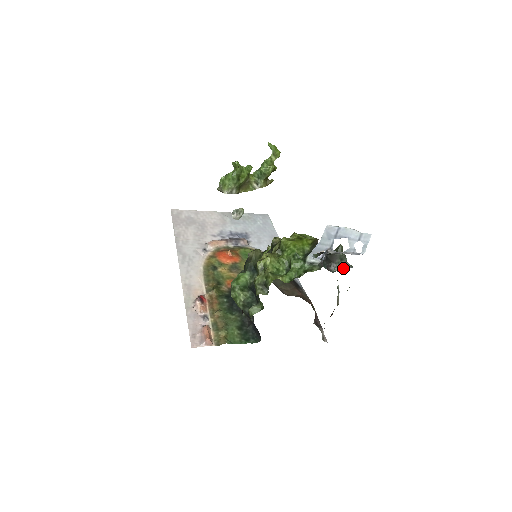
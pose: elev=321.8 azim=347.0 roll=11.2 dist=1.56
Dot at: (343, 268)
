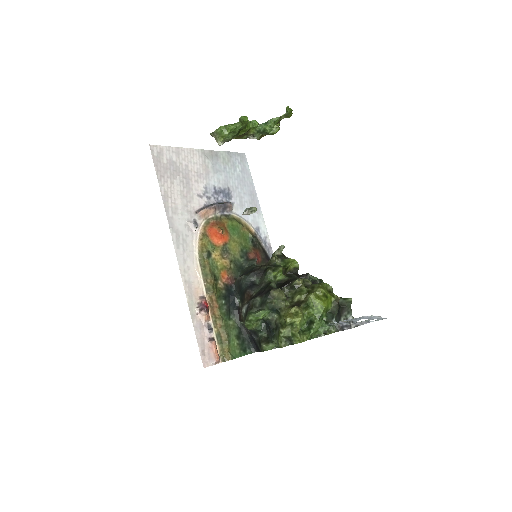
Dot at: occluded
